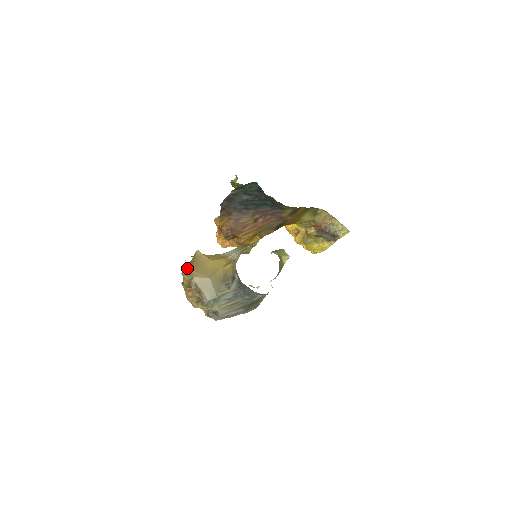
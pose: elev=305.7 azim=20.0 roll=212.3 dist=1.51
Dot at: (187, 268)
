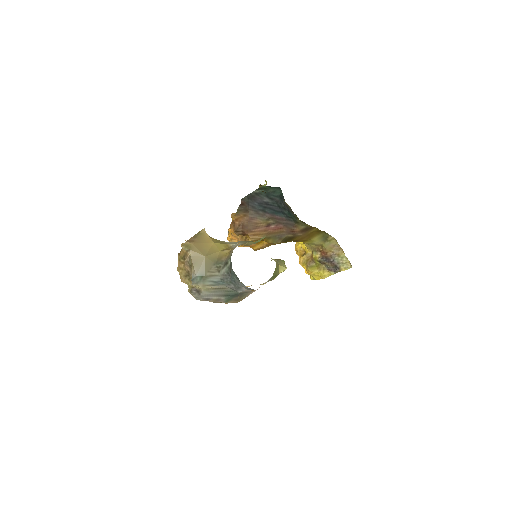
Dot at: (188, 240)
